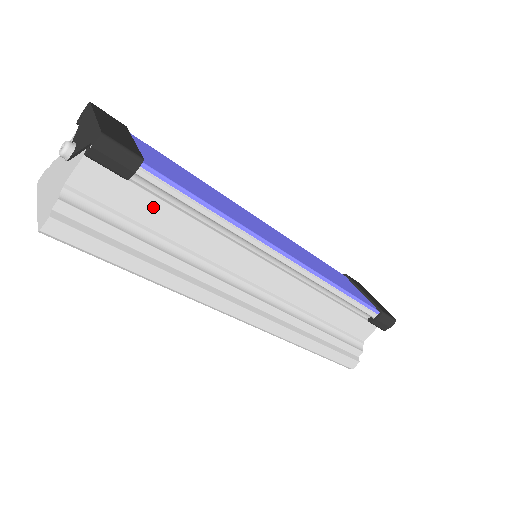
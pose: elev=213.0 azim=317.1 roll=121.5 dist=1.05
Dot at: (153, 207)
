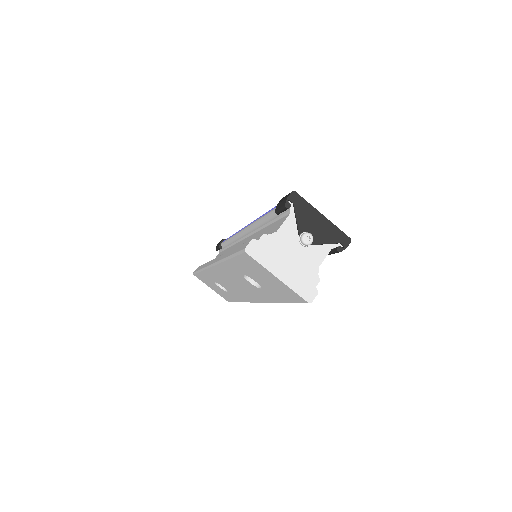
Dot at: occluded
